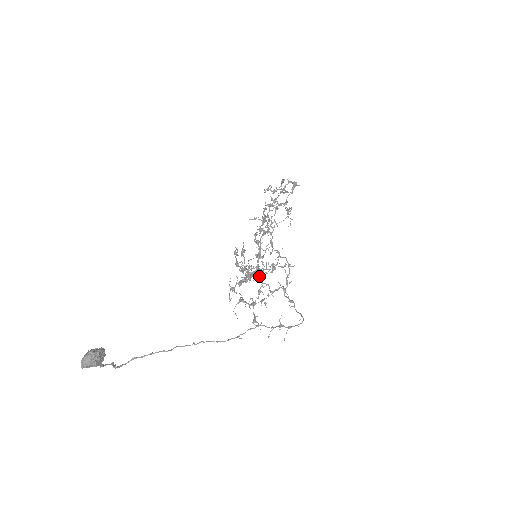
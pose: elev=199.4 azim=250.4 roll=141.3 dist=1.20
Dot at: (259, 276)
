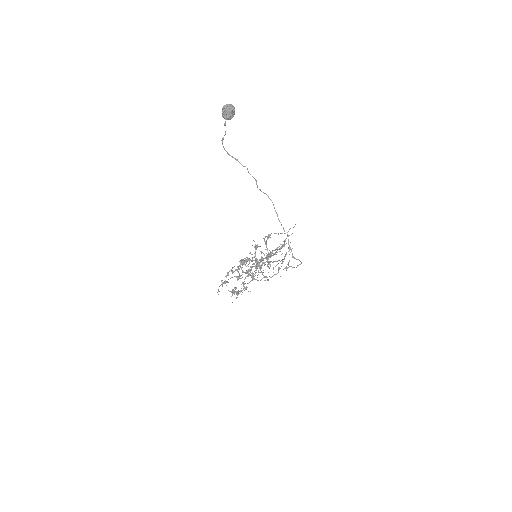
Dot at: occluded
